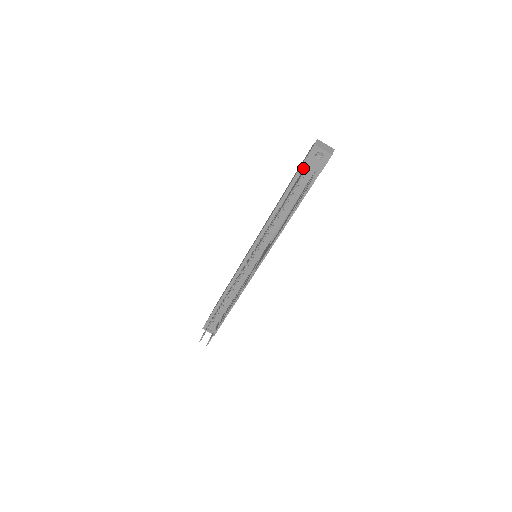
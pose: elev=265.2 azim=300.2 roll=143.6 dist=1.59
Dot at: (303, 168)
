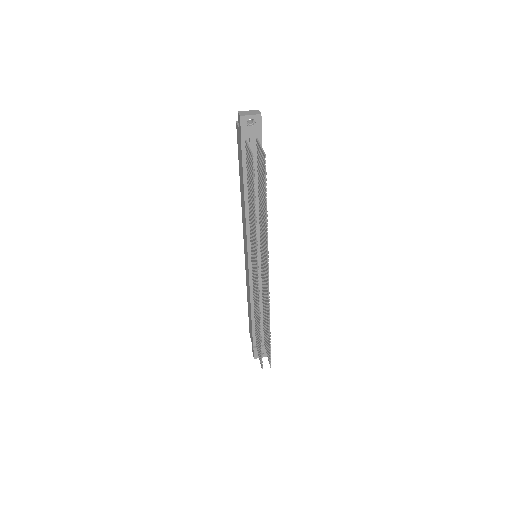
Dot at: (244, 145)
